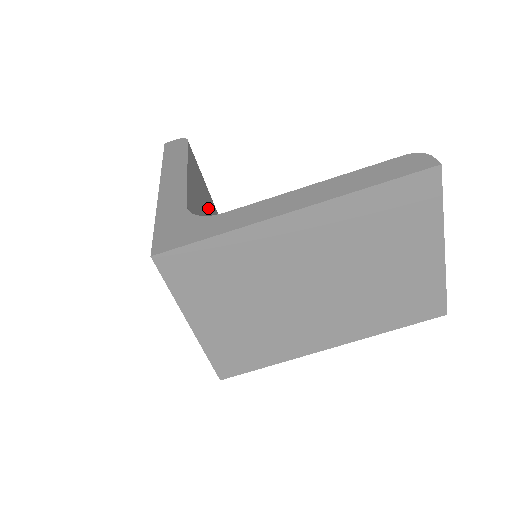
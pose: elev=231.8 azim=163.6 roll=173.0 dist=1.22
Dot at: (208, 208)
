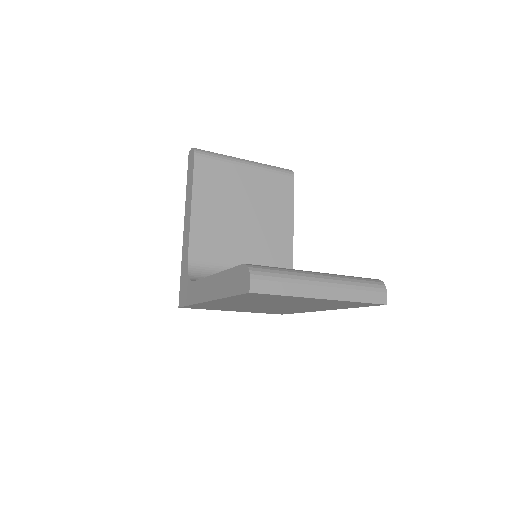
Dot at: (234, 198)
